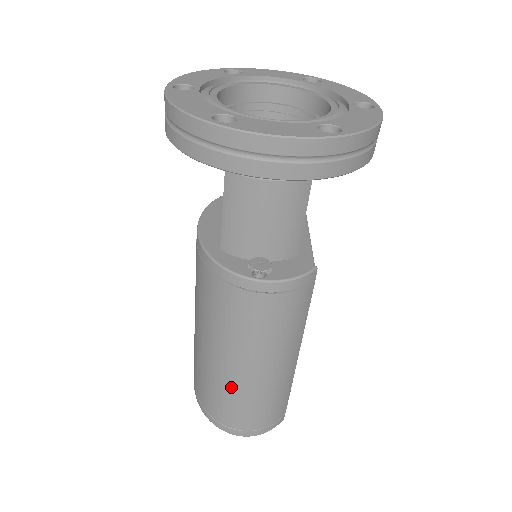
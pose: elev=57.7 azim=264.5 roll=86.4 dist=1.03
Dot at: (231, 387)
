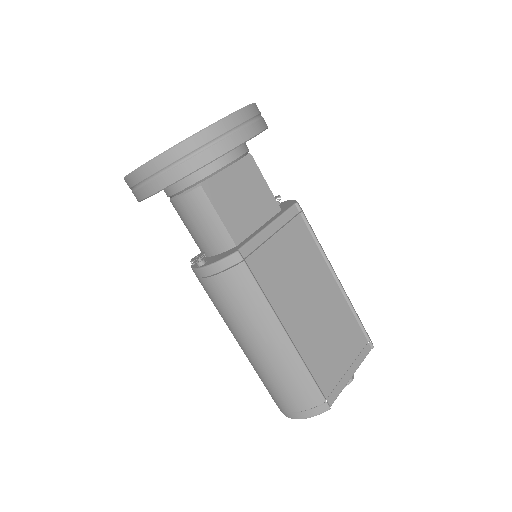
Dot at: (252, 365)
